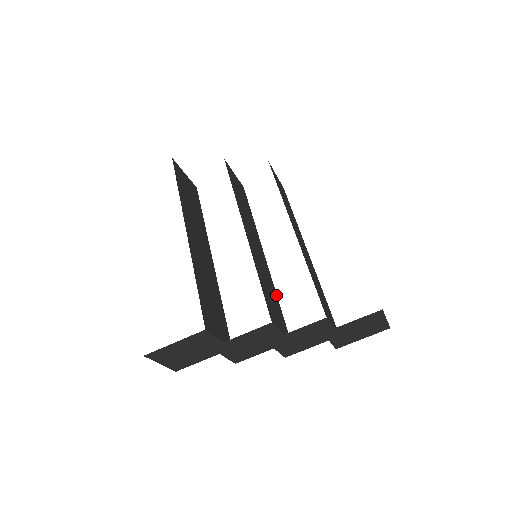
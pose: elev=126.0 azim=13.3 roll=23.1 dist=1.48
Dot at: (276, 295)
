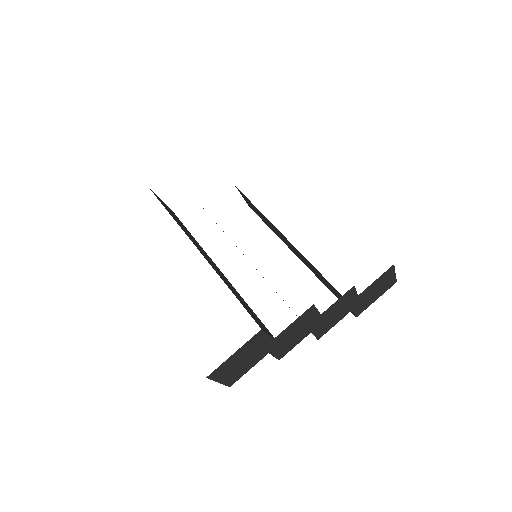
Dot at: occluded
